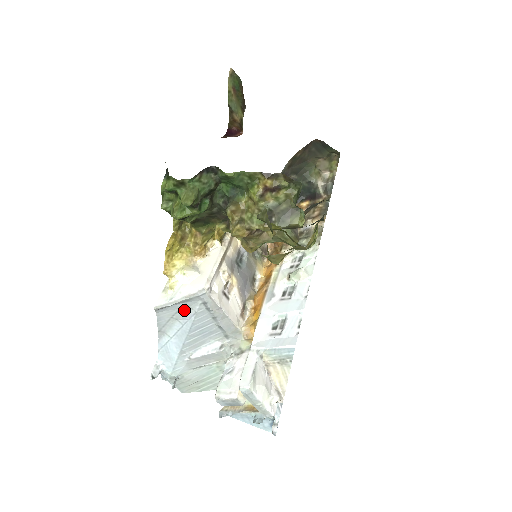
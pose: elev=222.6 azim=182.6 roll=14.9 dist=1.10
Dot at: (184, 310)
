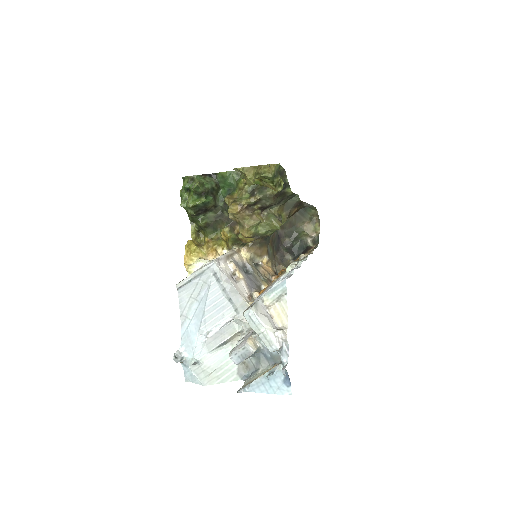
Dot at: (200, 286)
